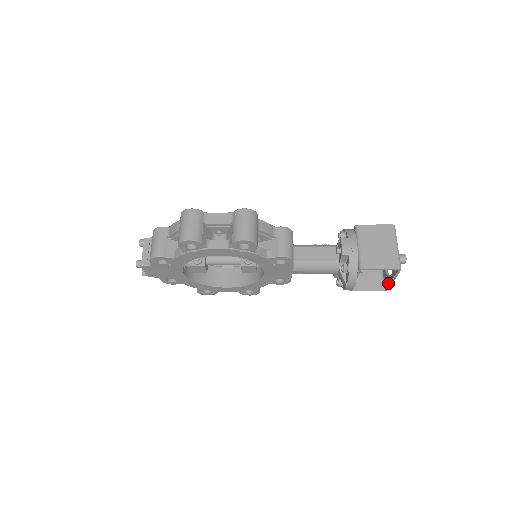
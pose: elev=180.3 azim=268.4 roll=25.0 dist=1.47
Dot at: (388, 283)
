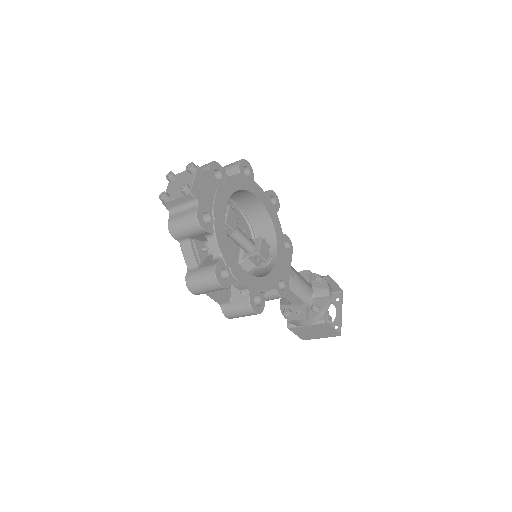
Dot at: (339, 321)
